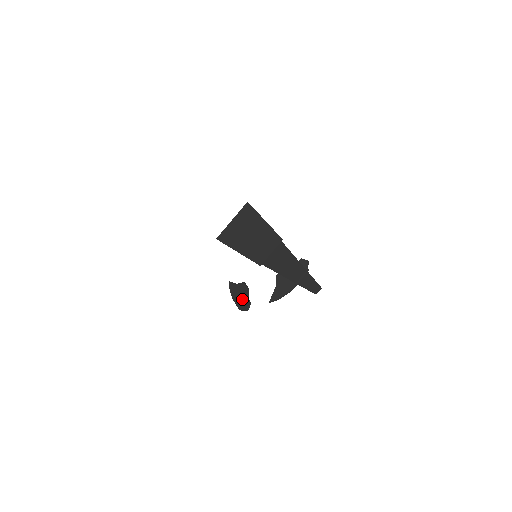
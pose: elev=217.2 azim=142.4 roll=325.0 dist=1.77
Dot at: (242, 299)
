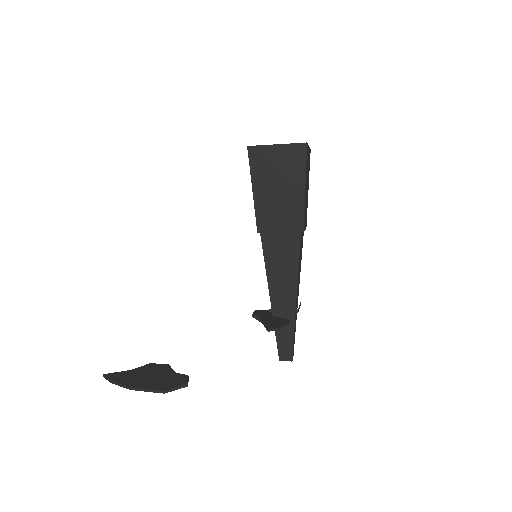
Dot at: (163, 377)
